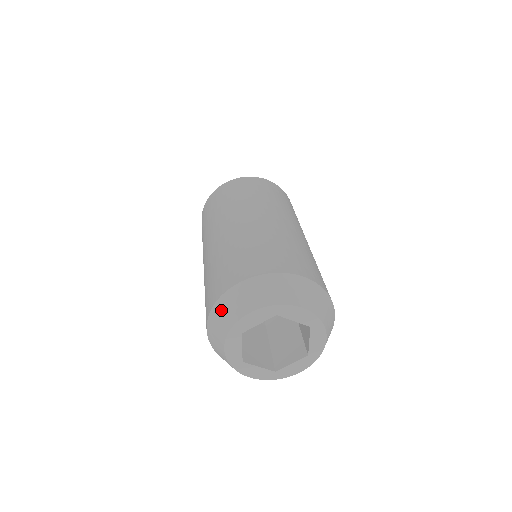
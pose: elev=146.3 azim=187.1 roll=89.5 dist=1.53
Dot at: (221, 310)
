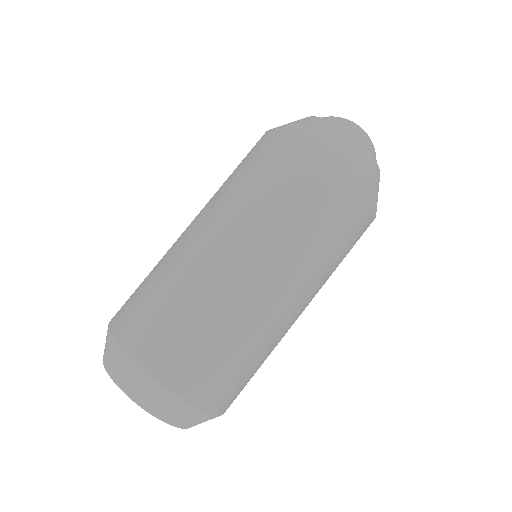
Dot at: (131, 373)
